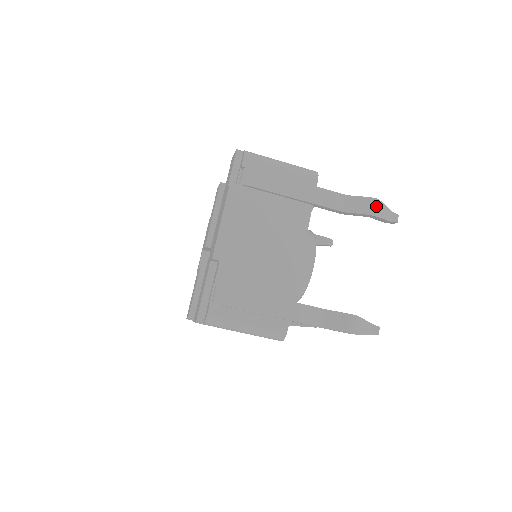
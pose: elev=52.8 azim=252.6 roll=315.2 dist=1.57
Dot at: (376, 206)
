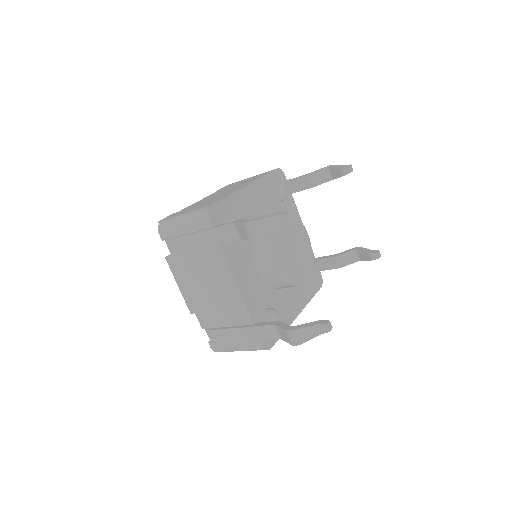
Dot at: (251, 229)
